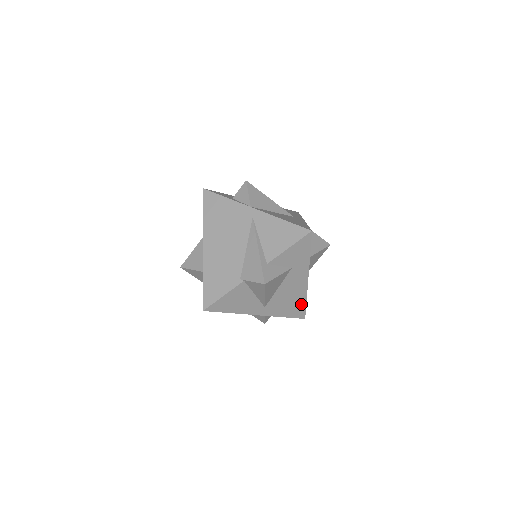
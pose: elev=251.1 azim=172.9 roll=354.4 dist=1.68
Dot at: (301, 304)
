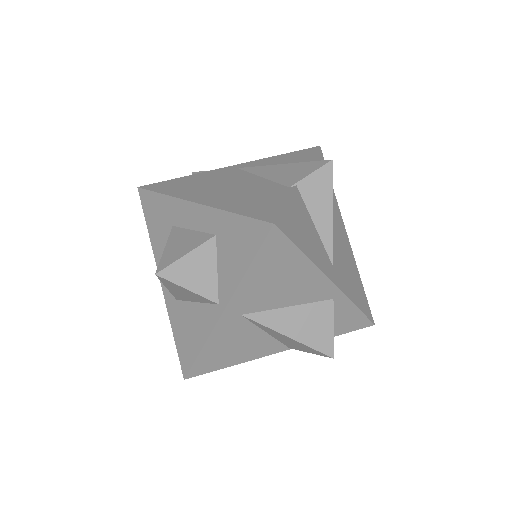
Dot at: (359, 285)
